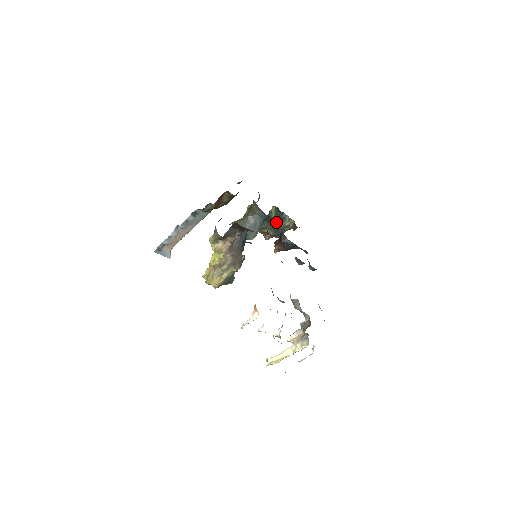
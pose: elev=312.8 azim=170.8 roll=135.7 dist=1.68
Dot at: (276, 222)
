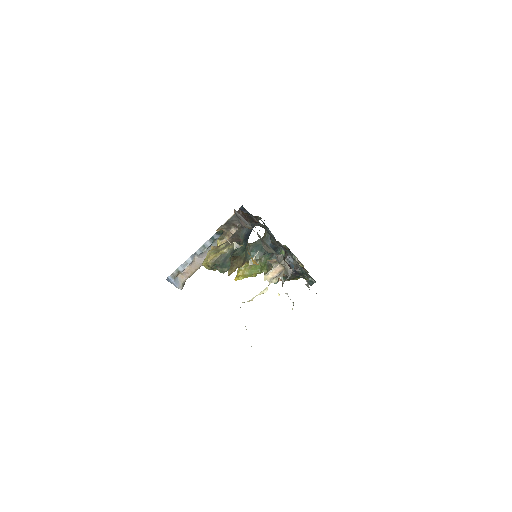
Dot at: occluded
